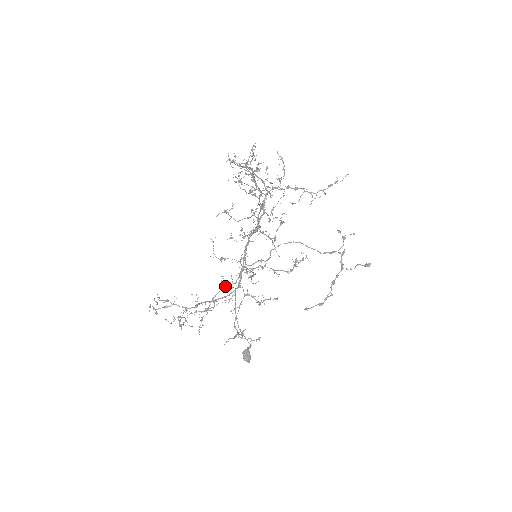
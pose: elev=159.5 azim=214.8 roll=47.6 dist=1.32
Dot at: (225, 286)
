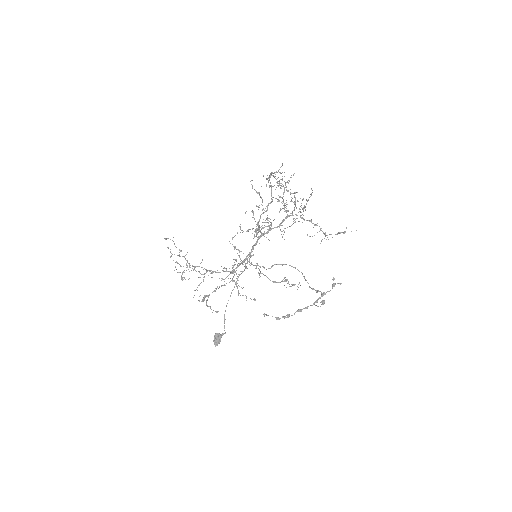
Dot at: (226, 268)
